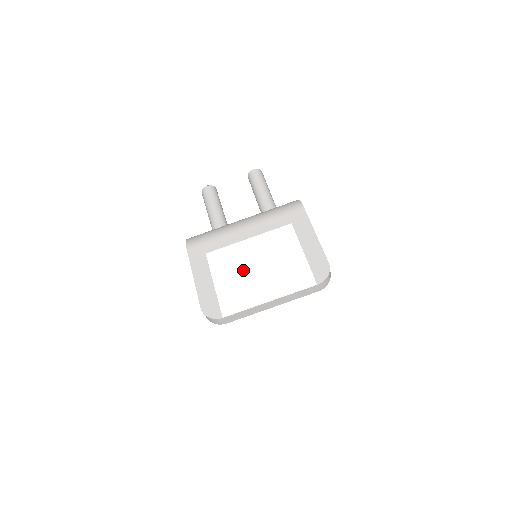
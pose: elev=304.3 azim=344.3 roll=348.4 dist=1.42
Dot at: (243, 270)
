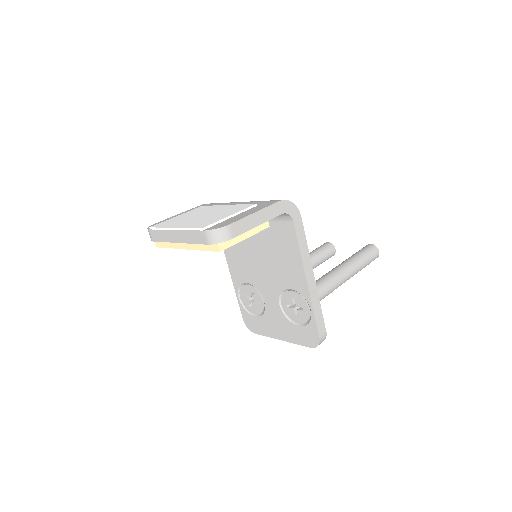
Dot at: (196, 215)
